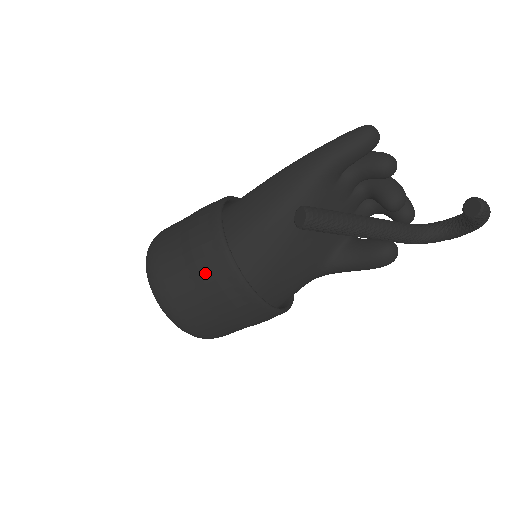
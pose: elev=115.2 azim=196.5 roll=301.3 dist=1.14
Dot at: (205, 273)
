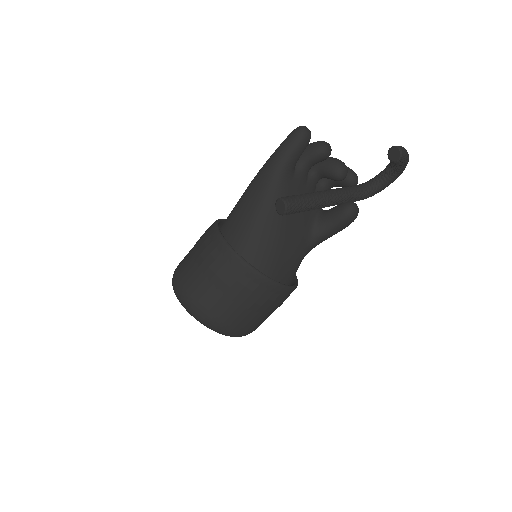
Dot at: (227, 279)
